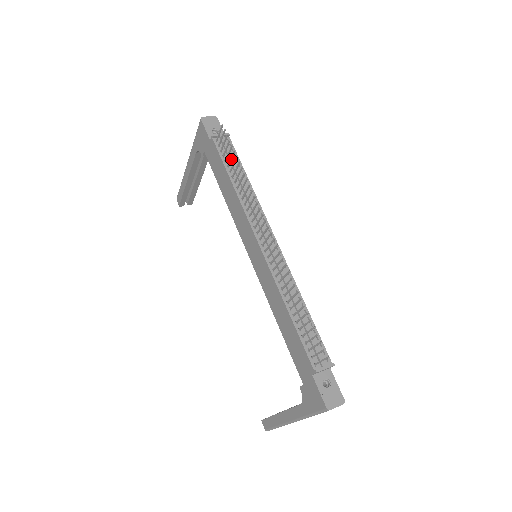
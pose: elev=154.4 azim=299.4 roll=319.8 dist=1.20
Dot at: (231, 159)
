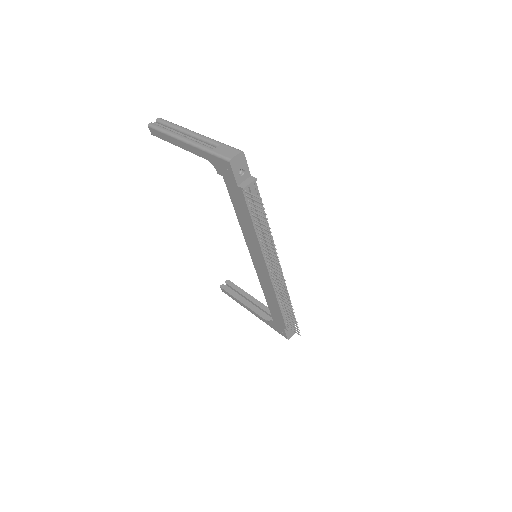
Dot at: (261, 220)
